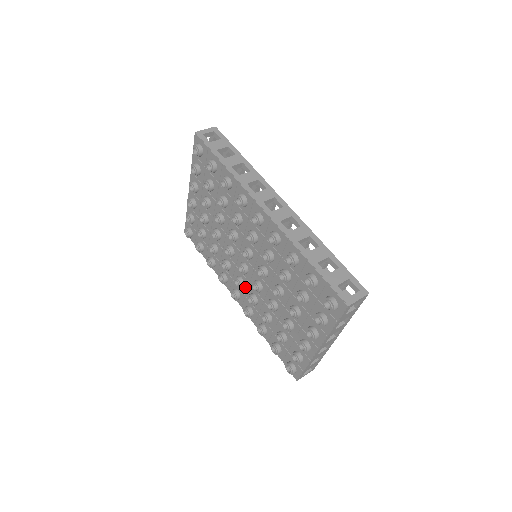
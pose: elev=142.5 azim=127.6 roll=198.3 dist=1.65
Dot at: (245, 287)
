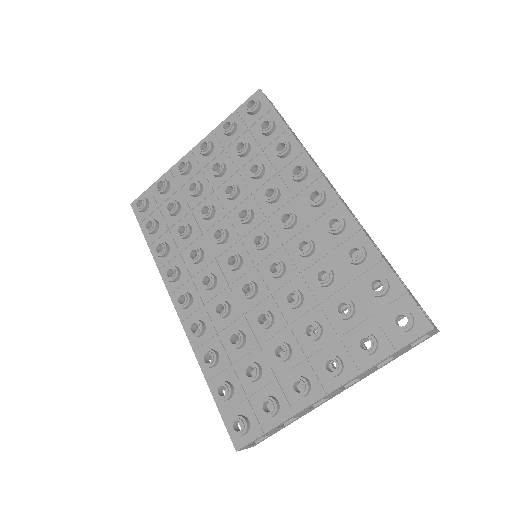
Dot at: (214, 291)
